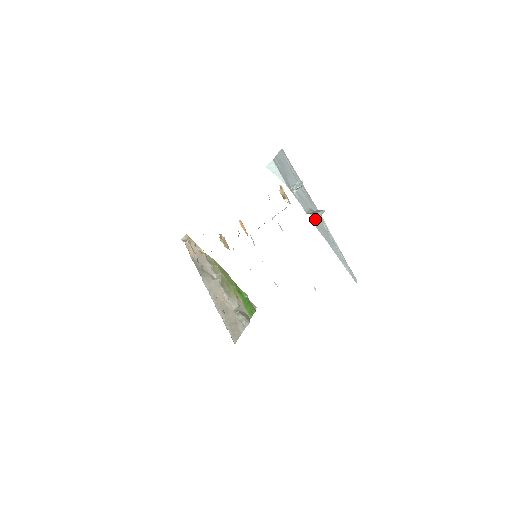
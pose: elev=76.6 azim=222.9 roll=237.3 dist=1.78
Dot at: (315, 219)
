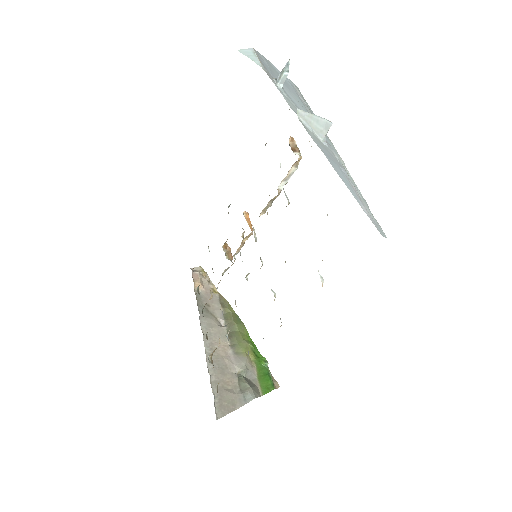
Dot at: (311, 128)
